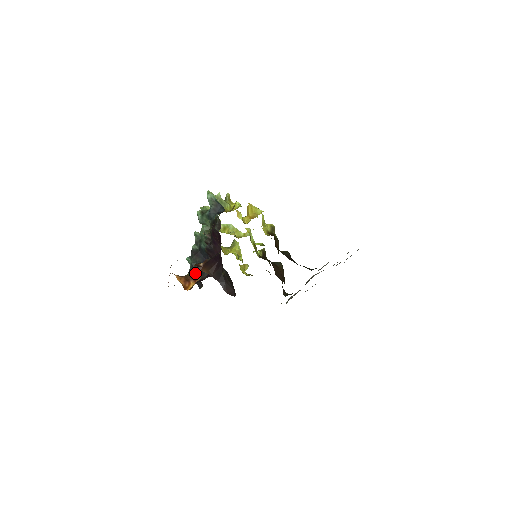
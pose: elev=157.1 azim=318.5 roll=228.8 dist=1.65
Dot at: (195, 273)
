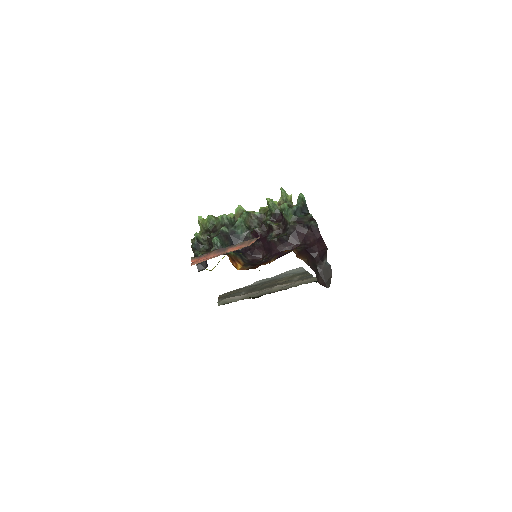
Dot at: (236, 255)
